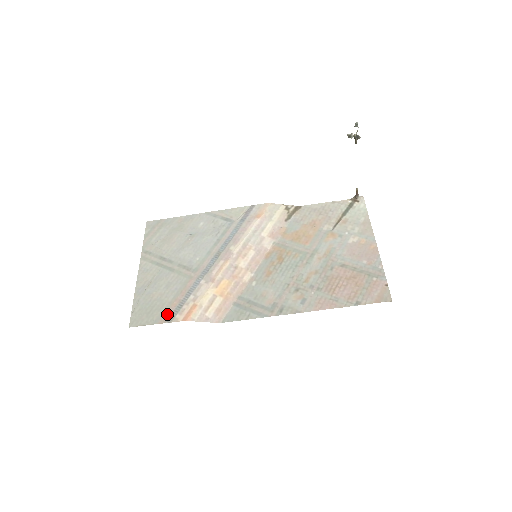
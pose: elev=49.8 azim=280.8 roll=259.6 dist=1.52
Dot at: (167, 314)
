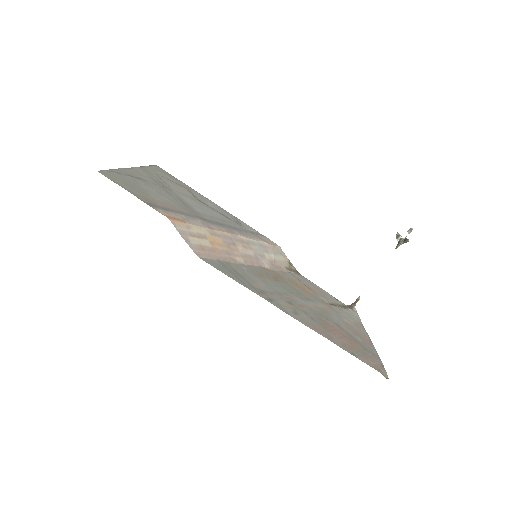
Dot at: (149, 200)
